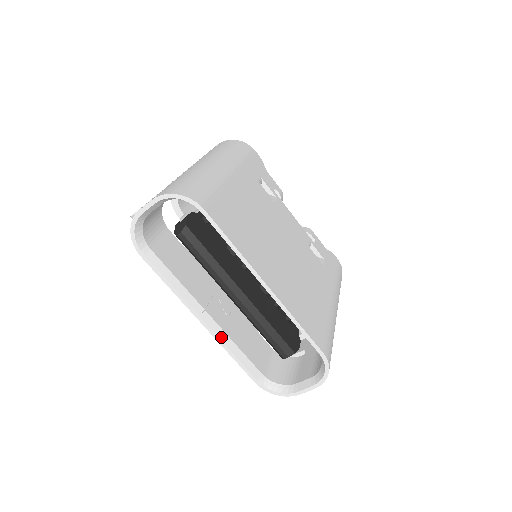
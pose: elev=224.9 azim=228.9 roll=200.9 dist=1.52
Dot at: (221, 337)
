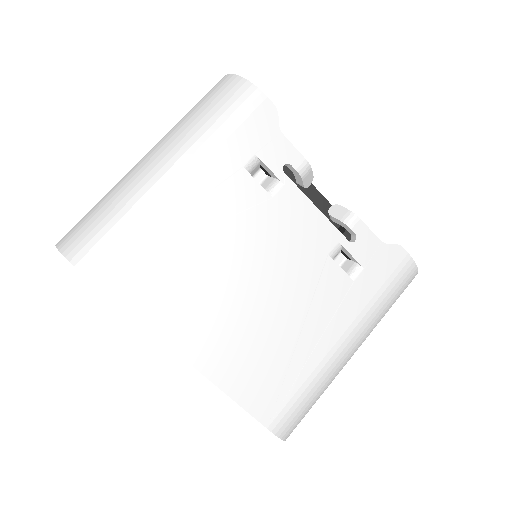
Dot at: occluded
